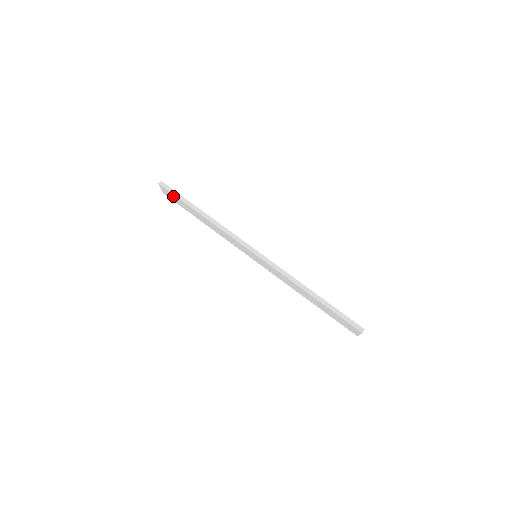
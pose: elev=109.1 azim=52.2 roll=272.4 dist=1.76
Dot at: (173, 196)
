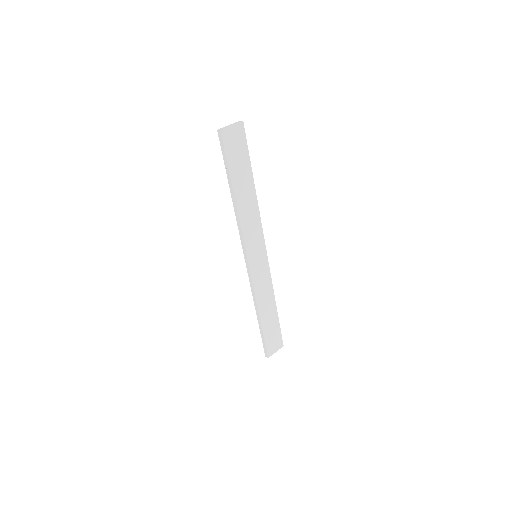
Dot at: (228, 149)
